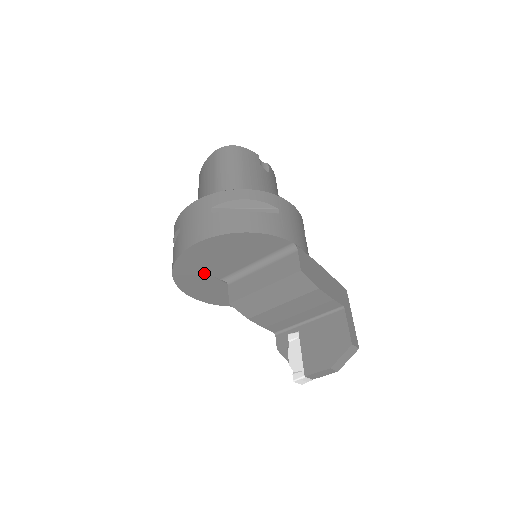
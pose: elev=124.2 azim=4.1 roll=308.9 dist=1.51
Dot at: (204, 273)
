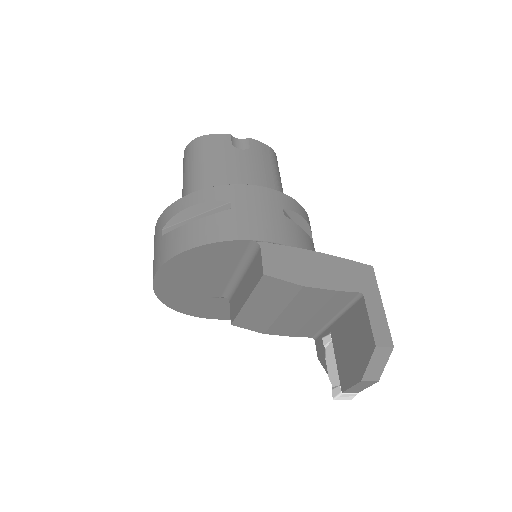
Dot at: (198, 297)
